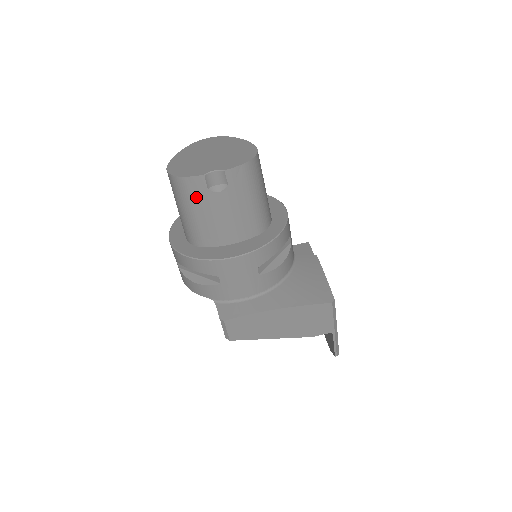
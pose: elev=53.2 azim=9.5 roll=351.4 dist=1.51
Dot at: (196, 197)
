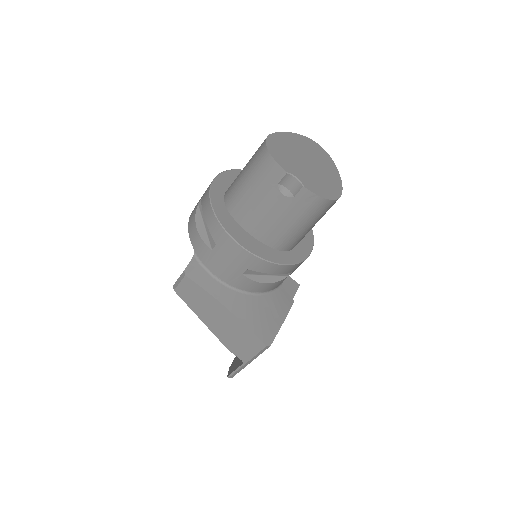
Dot at: (264, 179)
